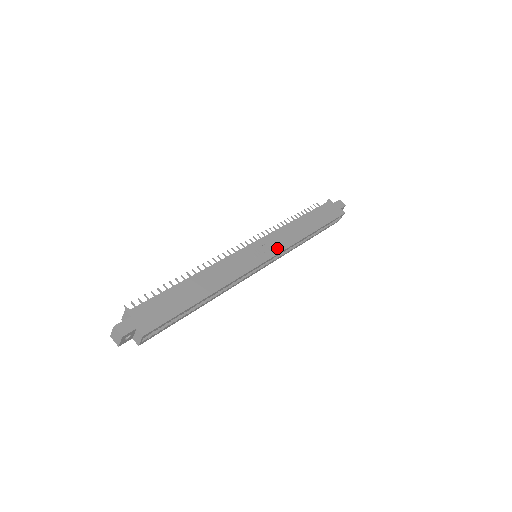
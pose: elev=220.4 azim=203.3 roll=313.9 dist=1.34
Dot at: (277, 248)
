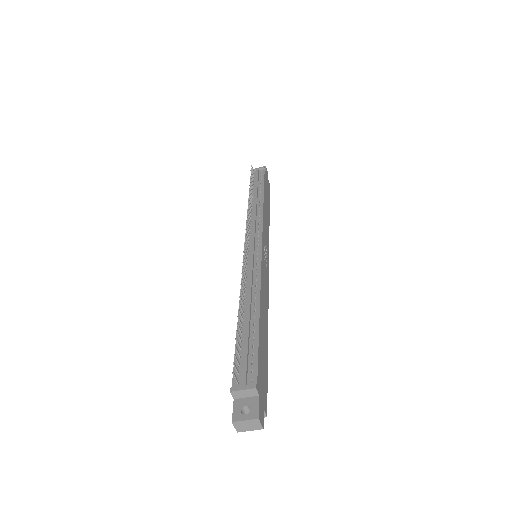
Dot at: (268, 246)
